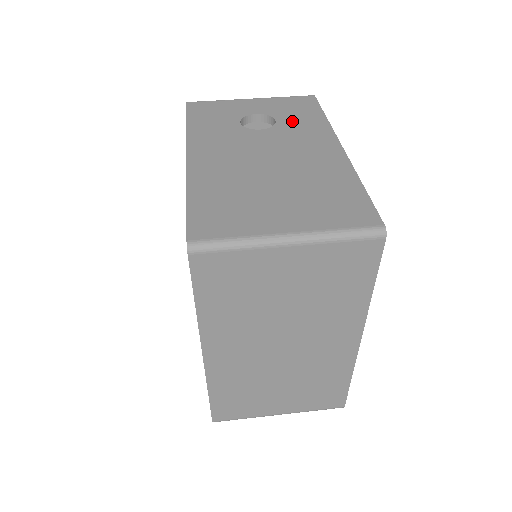
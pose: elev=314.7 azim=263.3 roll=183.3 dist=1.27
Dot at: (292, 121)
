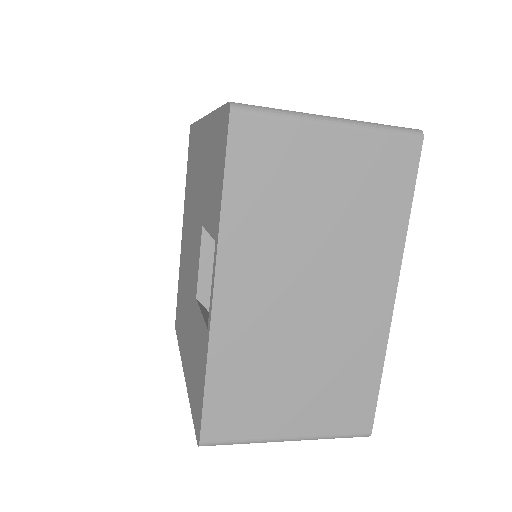
Dot at: occluded
